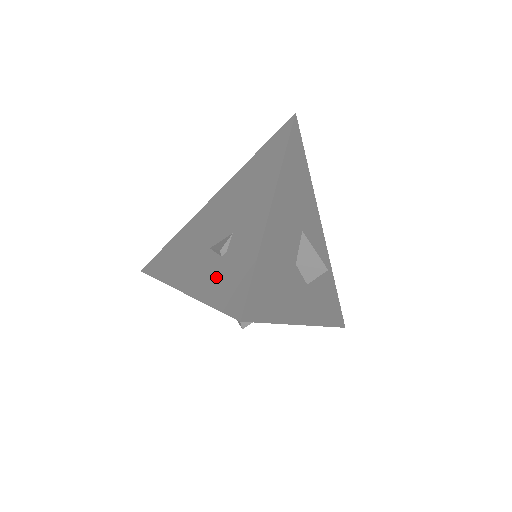
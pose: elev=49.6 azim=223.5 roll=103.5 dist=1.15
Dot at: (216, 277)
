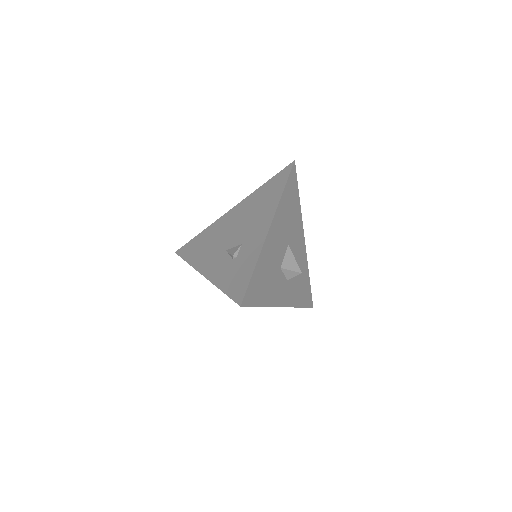
Dot at: (228, 273)
